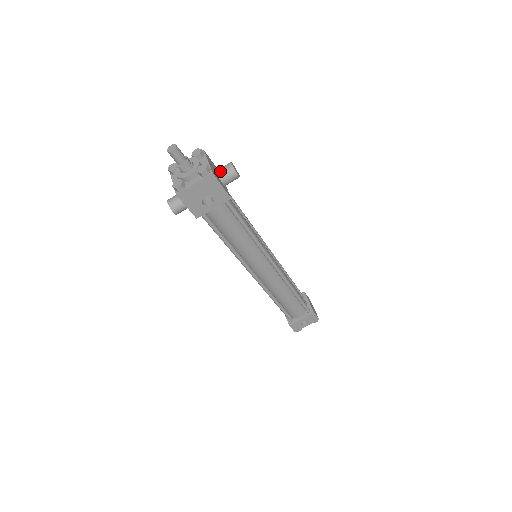
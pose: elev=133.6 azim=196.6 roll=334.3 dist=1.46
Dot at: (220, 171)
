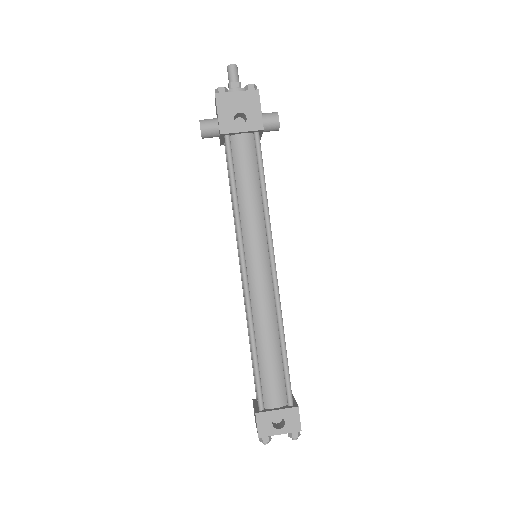
Dot at: (263, 113)
